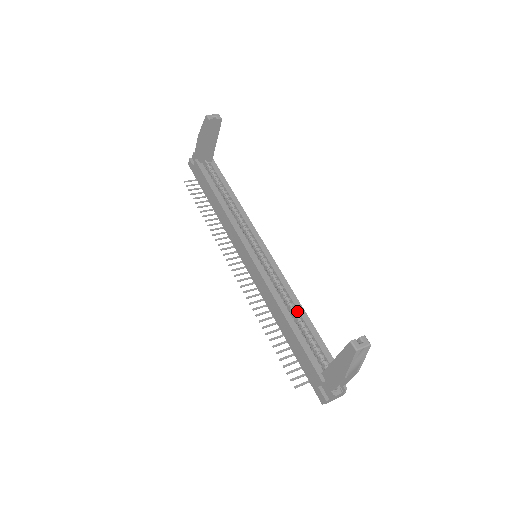
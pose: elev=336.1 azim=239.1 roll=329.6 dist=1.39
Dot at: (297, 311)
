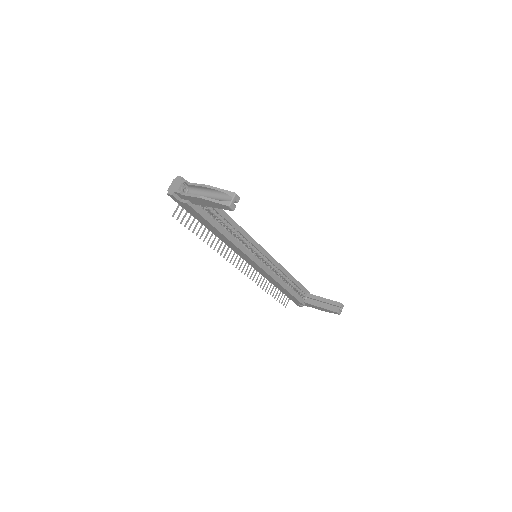
Dot at: (287, 278)
